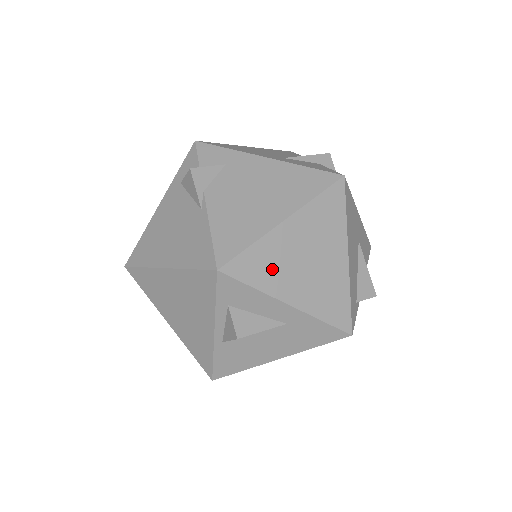
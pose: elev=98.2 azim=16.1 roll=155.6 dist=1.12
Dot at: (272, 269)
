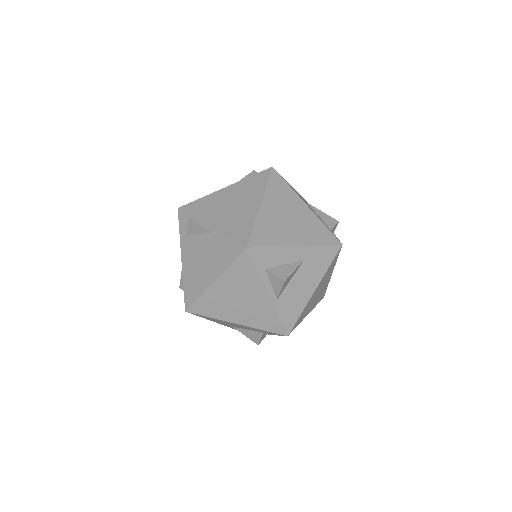
Dot at: (274, 232)
